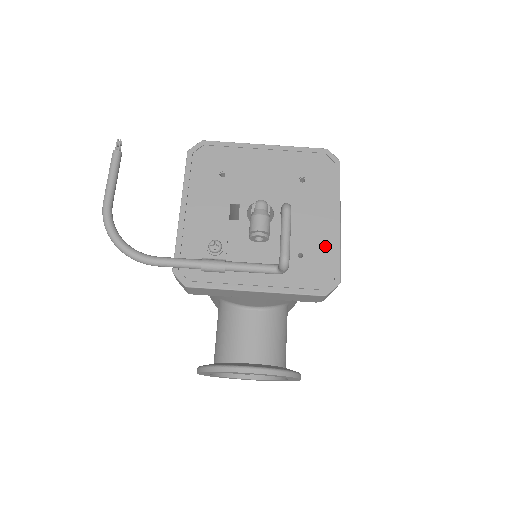
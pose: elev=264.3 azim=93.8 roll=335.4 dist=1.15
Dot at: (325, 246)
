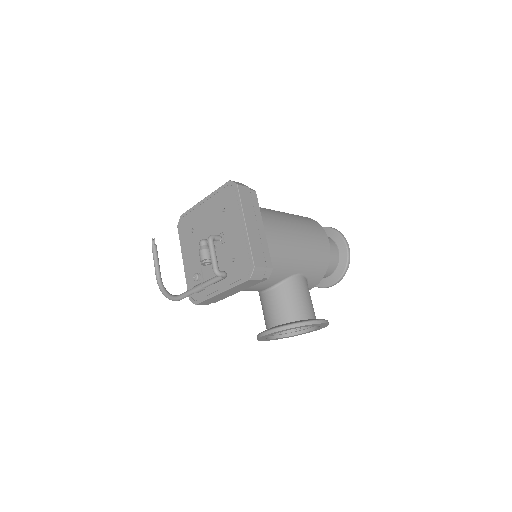
Dot at: (242, 247)
